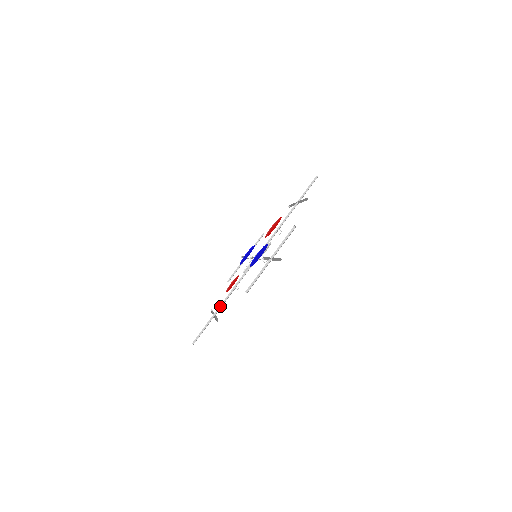
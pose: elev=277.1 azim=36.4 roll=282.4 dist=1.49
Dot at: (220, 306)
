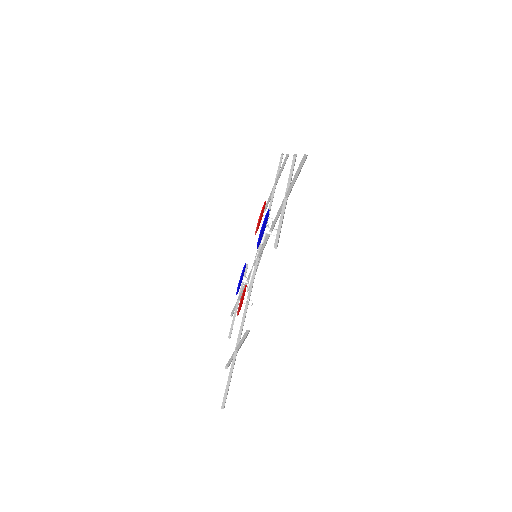
Dot at: (238, 336)
